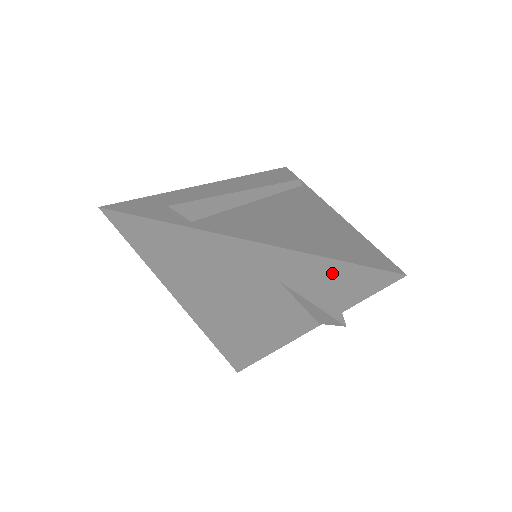
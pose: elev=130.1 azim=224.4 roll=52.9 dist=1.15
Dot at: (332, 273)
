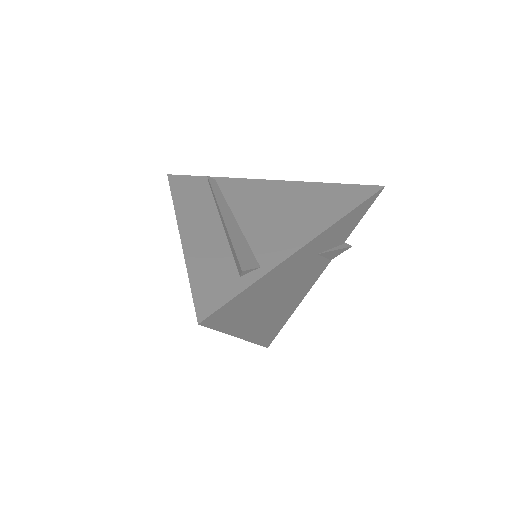
Dot at: (349, 220)
